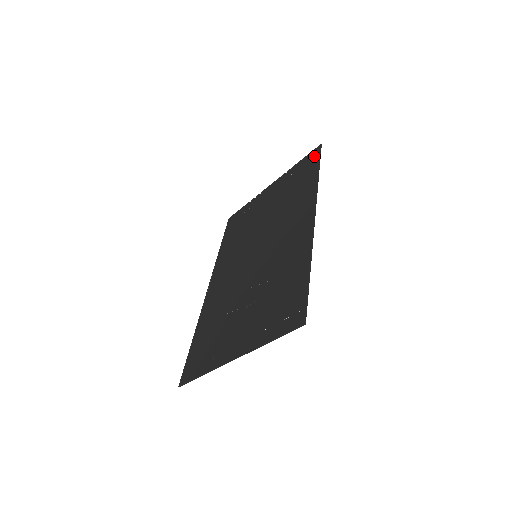
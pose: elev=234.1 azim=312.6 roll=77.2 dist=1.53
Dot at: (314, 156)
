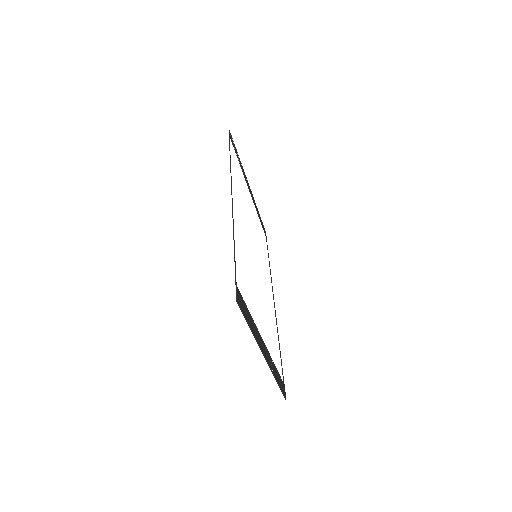
Dot at: (232, 143)
